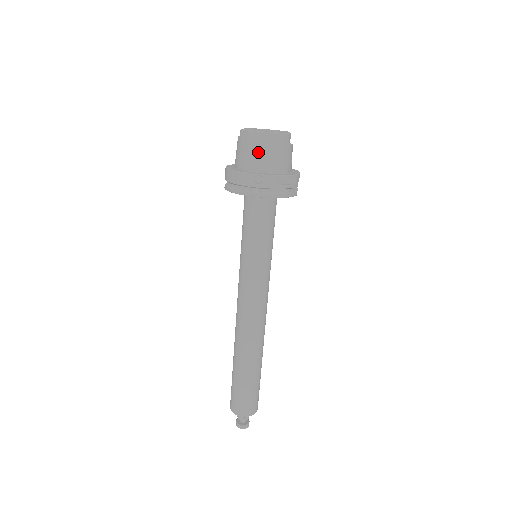
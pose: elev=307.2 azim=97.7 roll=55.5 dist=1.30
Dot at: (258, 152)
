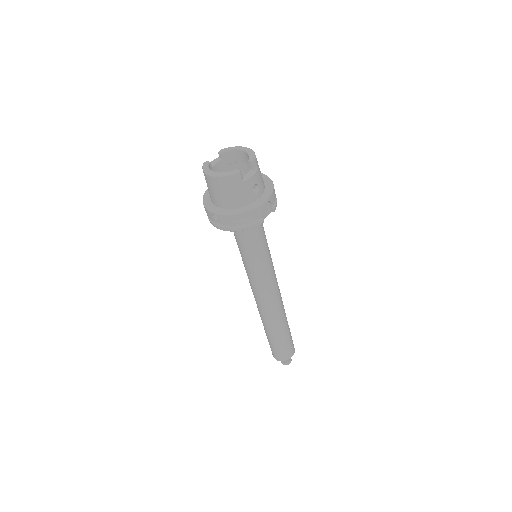
Dot at: (213, 191)
